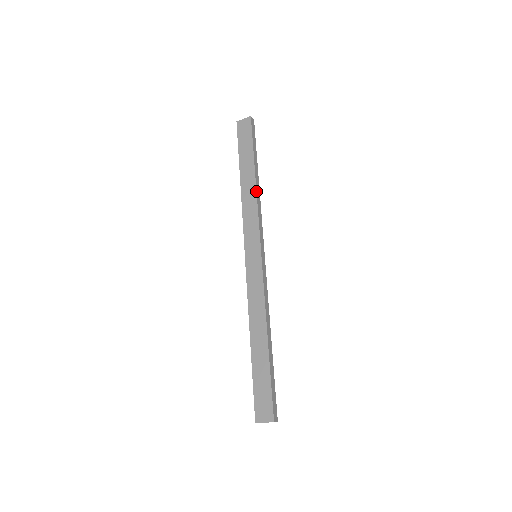
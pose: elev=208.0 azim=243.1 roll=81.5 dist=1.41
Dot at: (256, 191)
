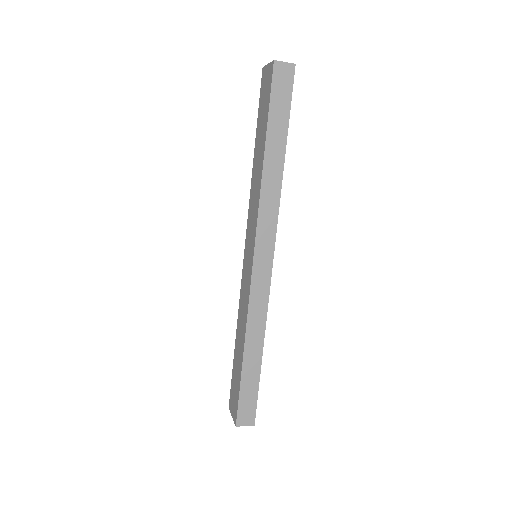
Dot at: occluded
